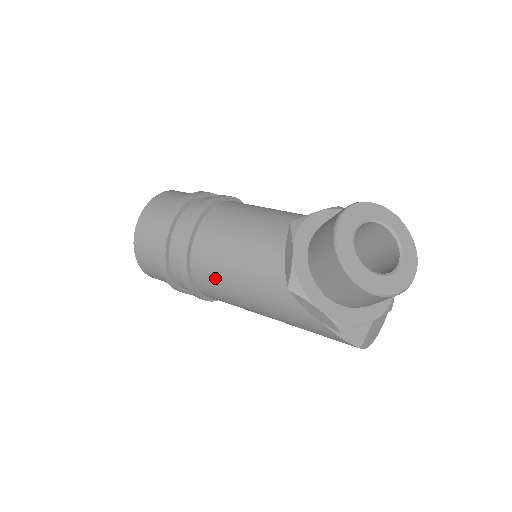
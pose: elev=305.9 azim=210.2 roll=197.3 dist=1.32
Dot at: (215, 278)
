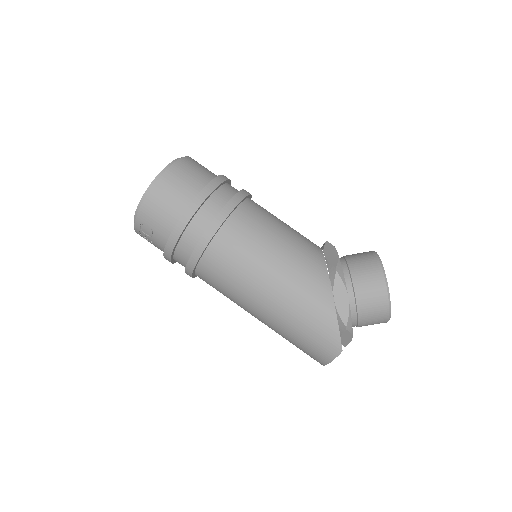
Dot at: (251, 237)
